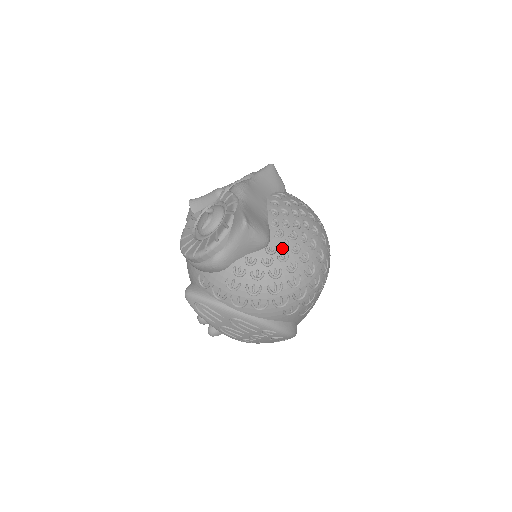
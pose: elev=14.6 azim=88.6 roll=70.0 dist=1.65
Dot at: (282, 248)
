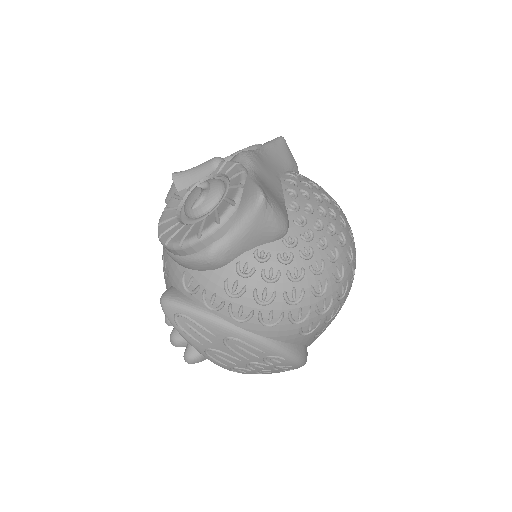
Dot at: (304, 240)
